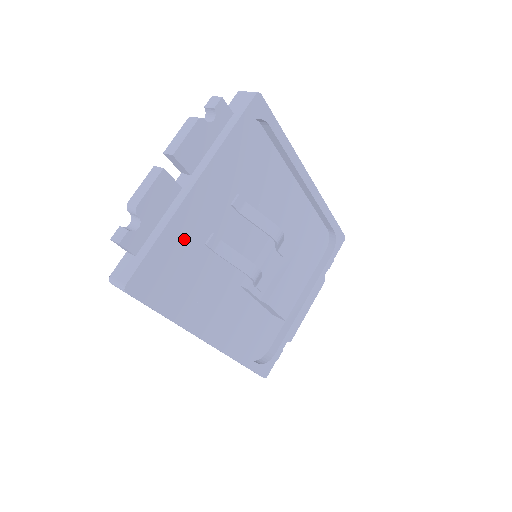
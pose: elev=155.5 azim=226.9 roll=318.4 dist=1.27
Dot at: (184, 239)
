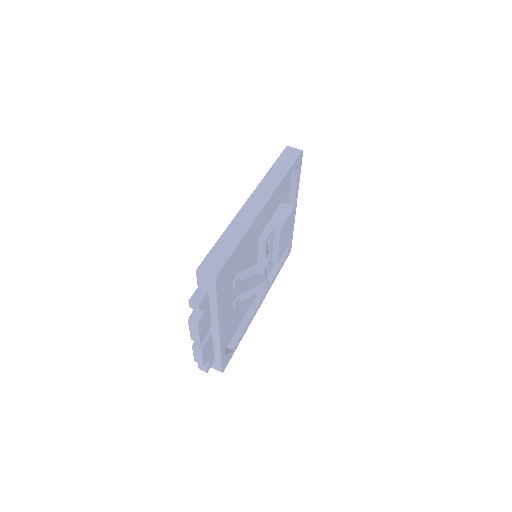
Dot at: (225, 326)
